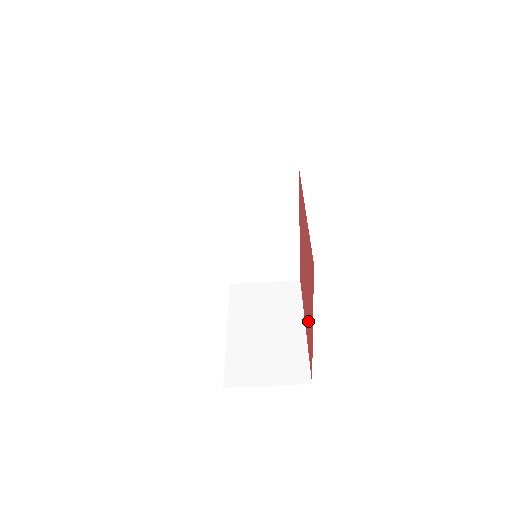
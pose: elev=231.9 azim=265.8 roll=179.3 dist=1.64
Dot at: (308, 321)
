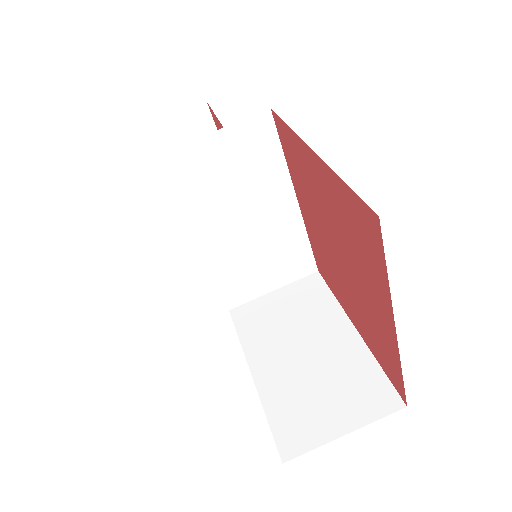
Dot at: (367, 319)
